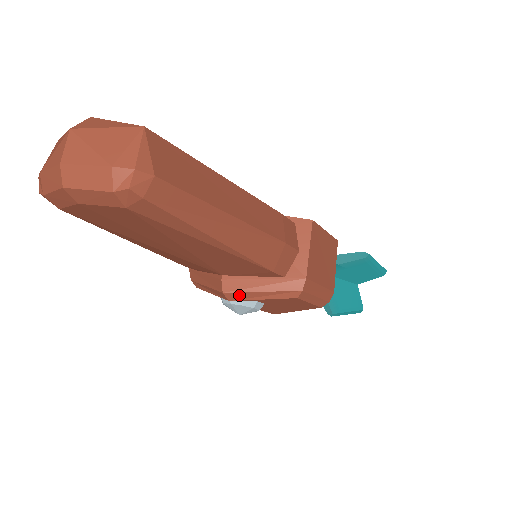
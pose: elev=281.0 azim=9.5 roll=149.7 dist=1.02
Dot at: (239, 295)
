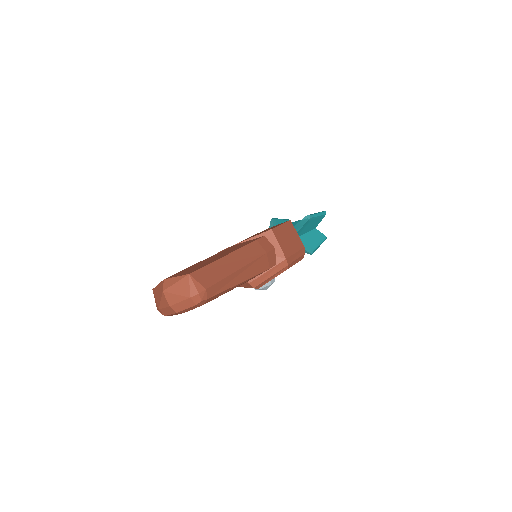
Dot at: (261, 284)
